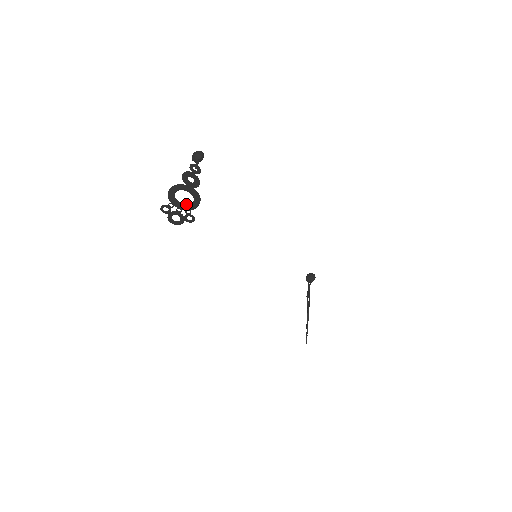
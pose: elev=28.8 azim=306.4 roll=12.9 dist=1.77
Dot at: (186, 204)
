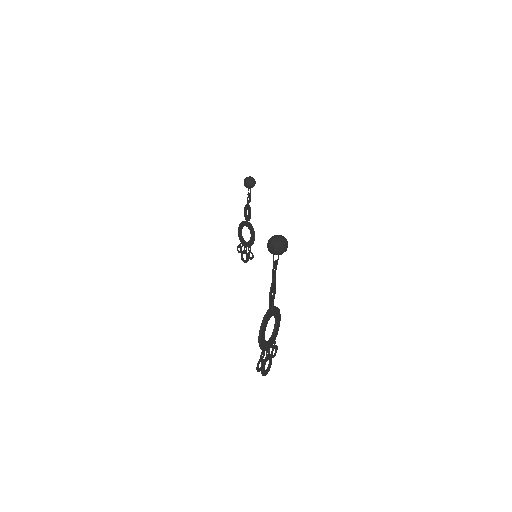
Dot at: (273, 338)
